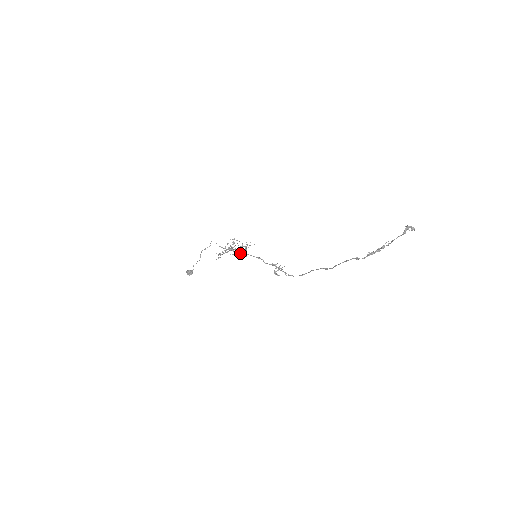
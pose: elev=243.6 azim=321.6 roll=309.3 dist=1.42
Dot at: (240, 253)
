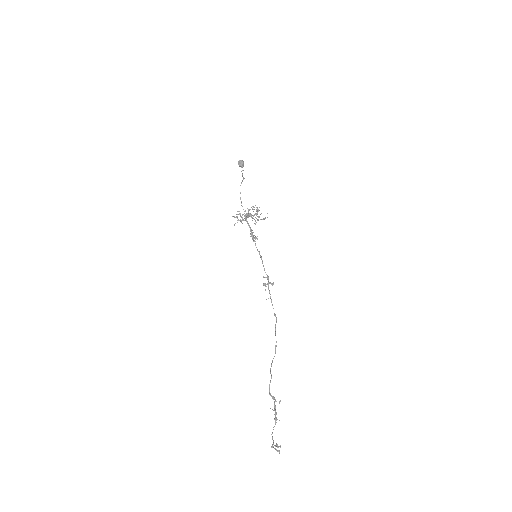
Dot at: (252, 232)
